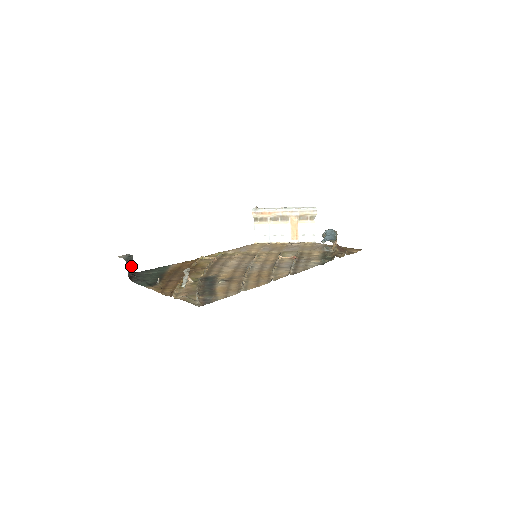
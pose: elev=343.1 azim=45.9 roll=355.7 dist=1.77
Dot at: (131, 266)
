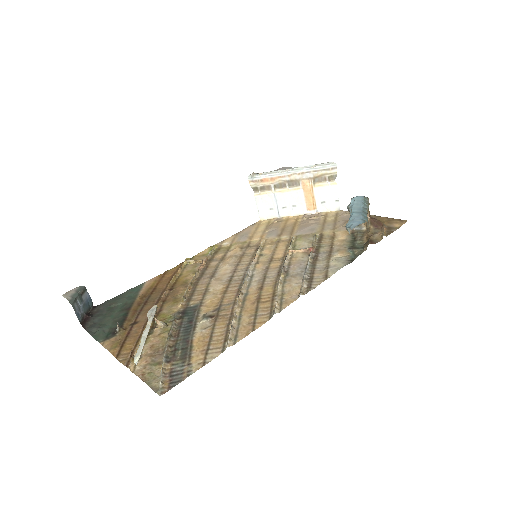
Dot at: (84, 304)
